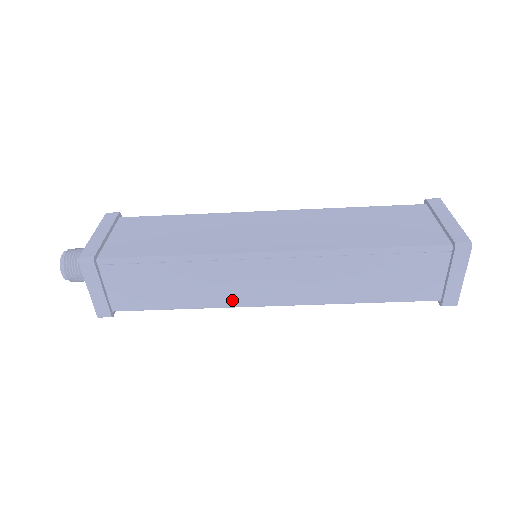
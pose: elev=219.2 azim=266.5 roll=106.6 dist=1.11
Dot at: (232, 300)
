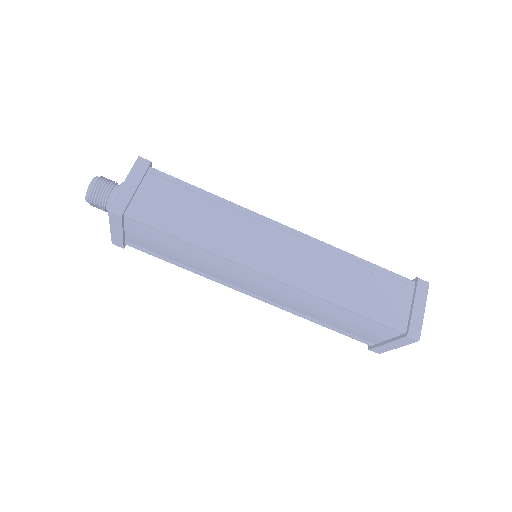
Dot at: (238, 252)
